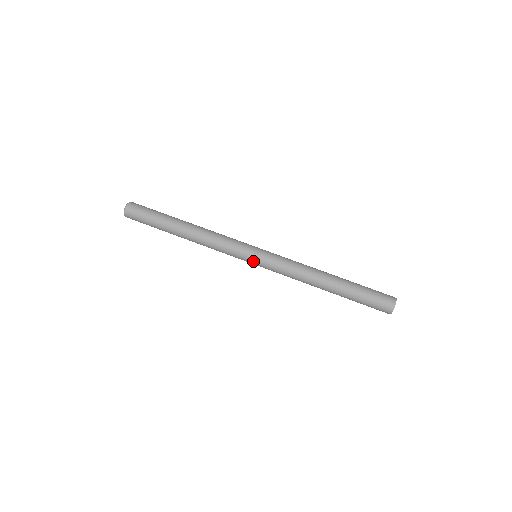
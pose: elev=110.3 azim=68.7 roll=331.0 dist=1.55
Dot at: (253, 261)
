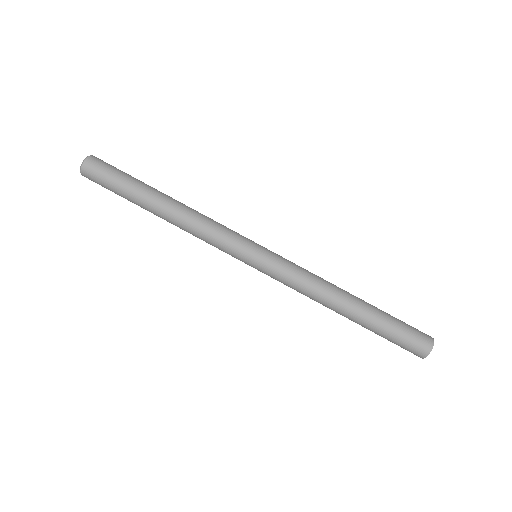
Dot at: occluded
